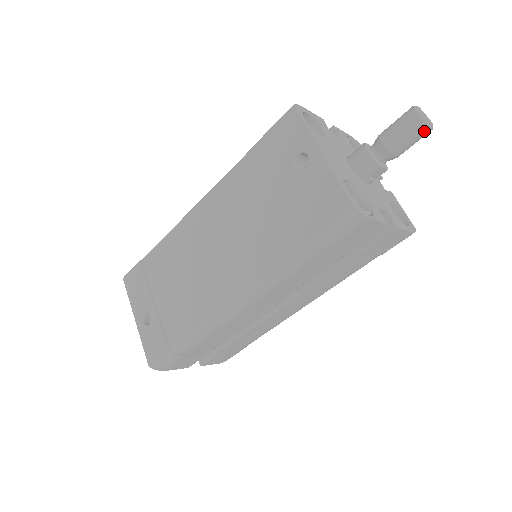
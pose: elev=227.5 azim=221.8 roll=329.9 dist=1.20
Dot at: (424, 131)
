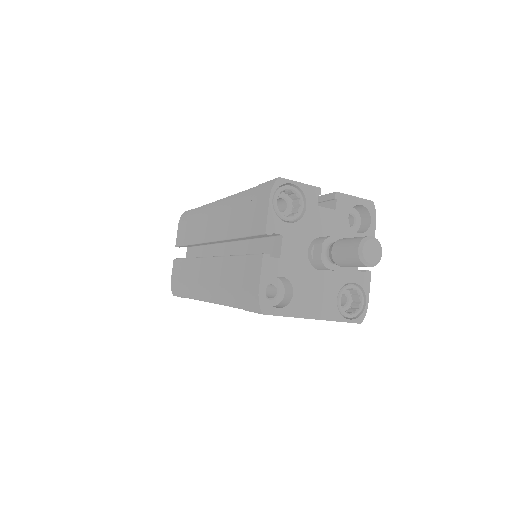
Dot at: occluded
